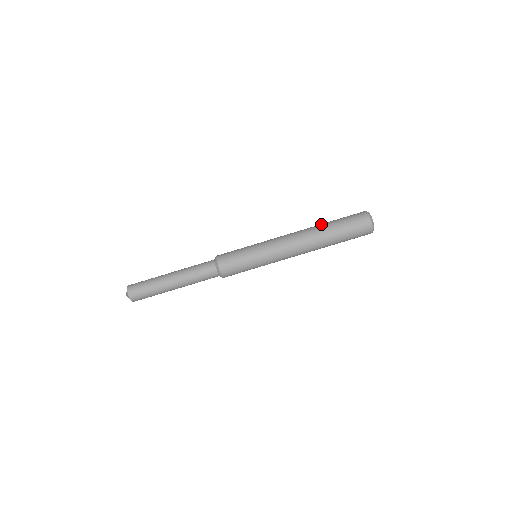
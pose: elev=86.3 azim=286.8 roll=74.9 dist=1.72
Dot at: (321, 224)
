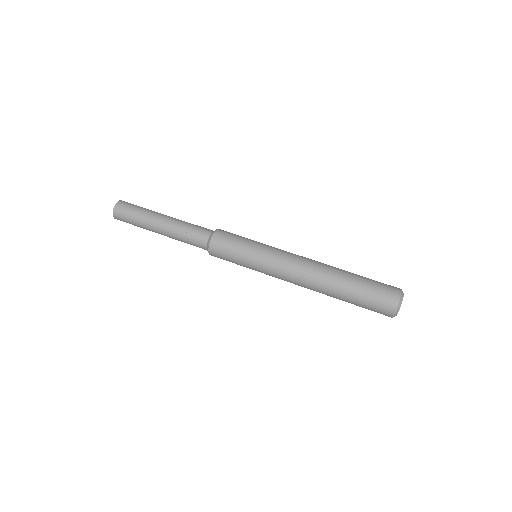
Dot at: (344, 270)
